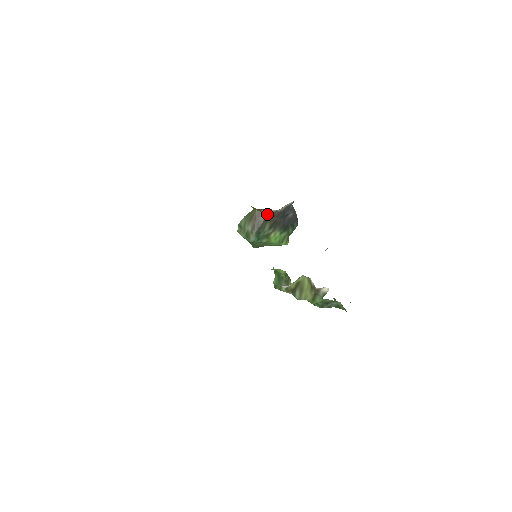
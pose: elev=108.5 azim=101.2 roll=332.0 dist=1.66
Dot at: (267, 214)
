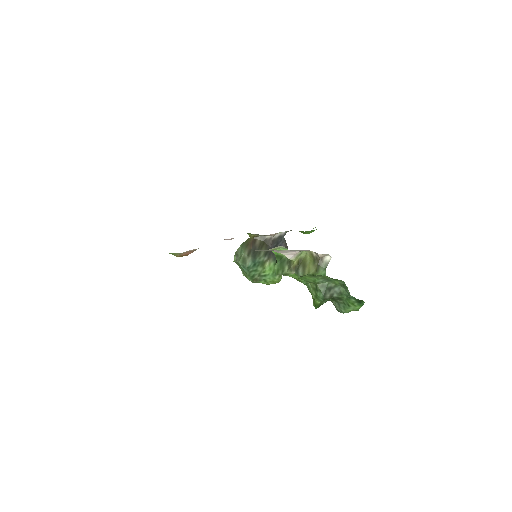
Dot at: (262, 241)
